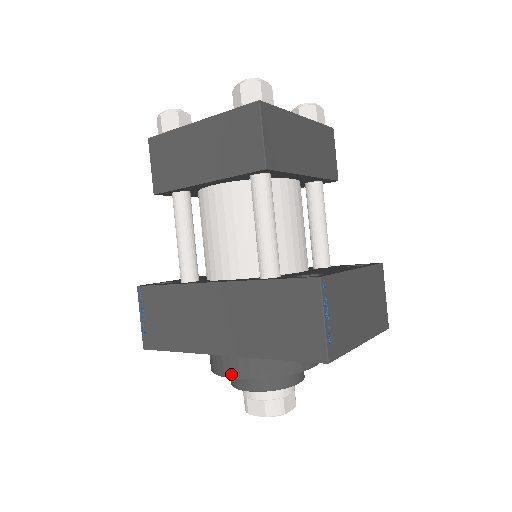
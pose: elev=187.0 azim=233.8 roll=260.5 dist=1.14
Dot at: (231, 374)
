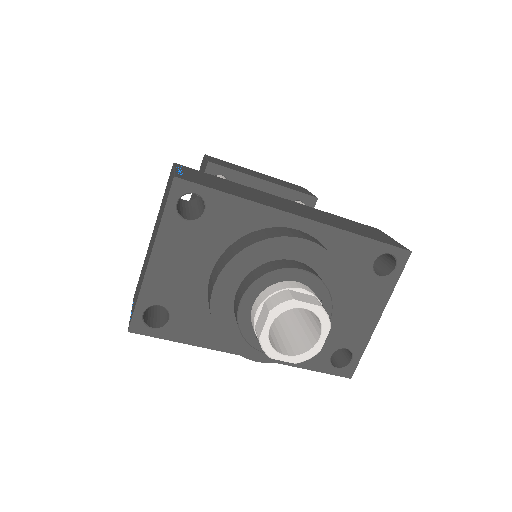
Dot at: (305, 237)
